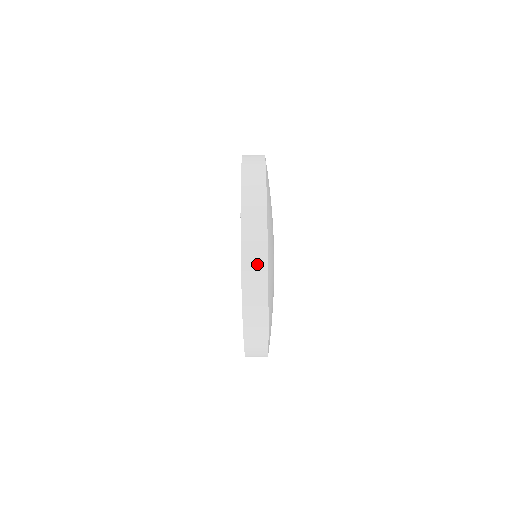
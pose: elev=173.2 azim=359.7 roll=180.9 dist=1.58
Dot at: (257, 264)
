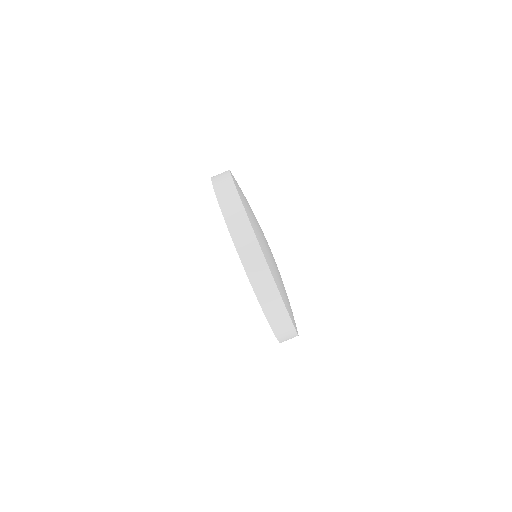
Dot at: (286, 330)
